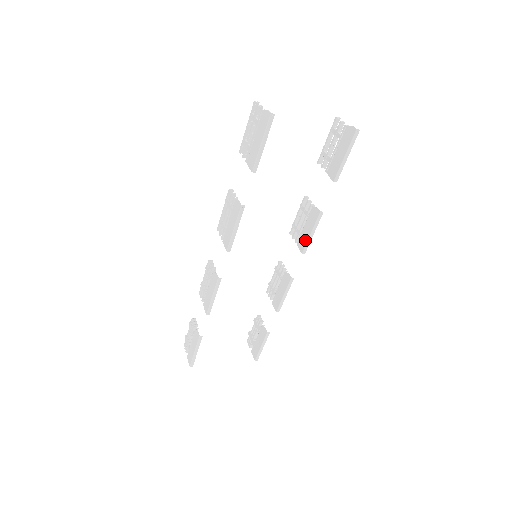
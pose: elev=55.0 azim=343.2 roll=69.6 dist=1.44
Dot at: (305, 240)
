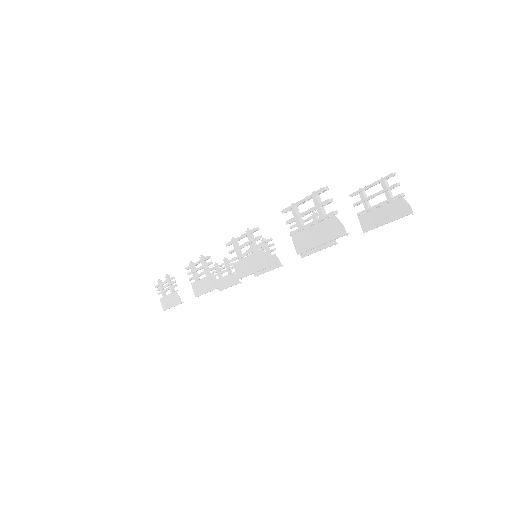
Dot at: (309, 251)
